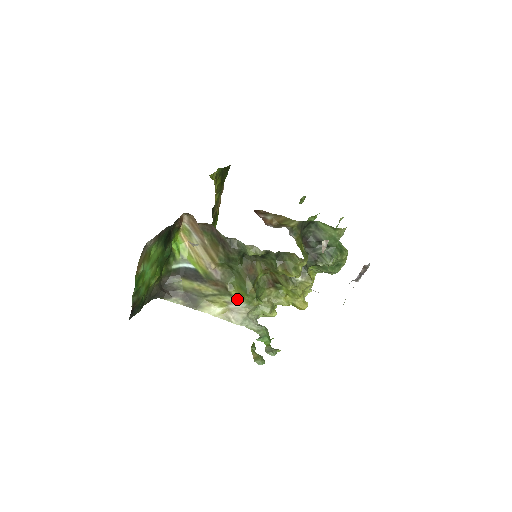
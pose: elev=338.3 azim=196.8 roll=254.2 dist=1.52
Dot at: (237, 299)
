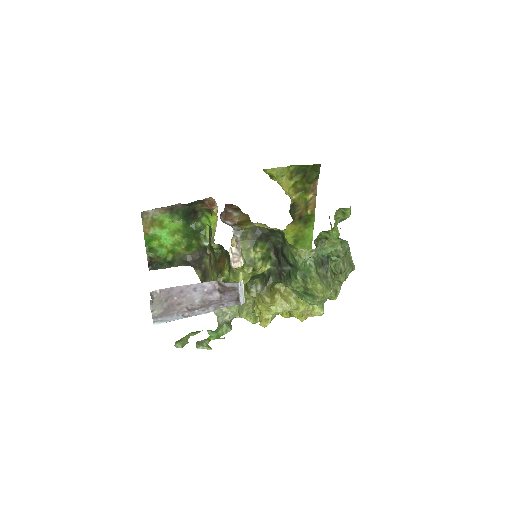
Dot at: occluded
